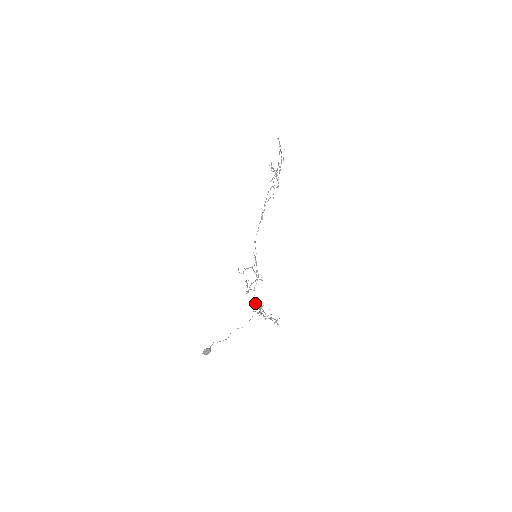
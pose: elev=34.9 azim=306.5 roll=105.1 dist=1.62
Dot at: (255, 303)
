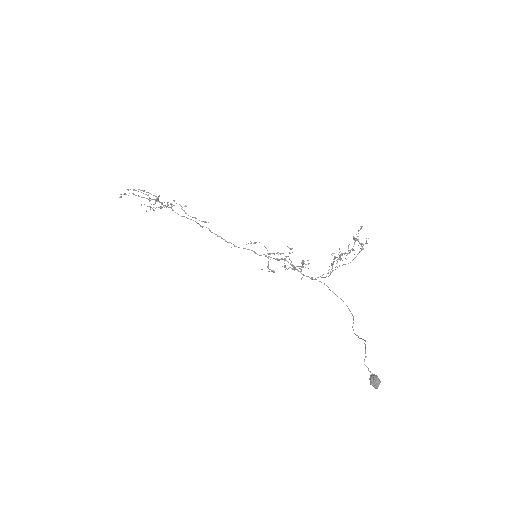
Dot at: occluded
